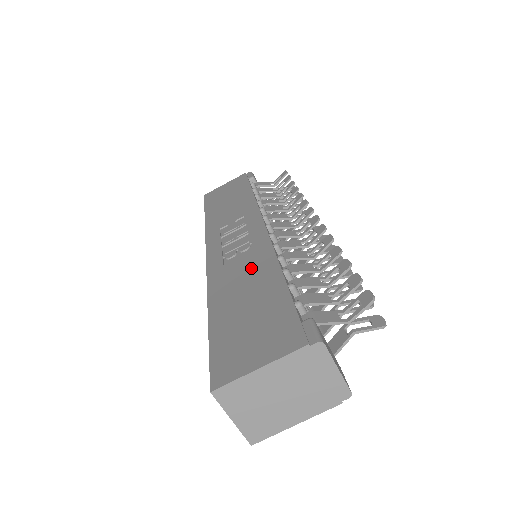
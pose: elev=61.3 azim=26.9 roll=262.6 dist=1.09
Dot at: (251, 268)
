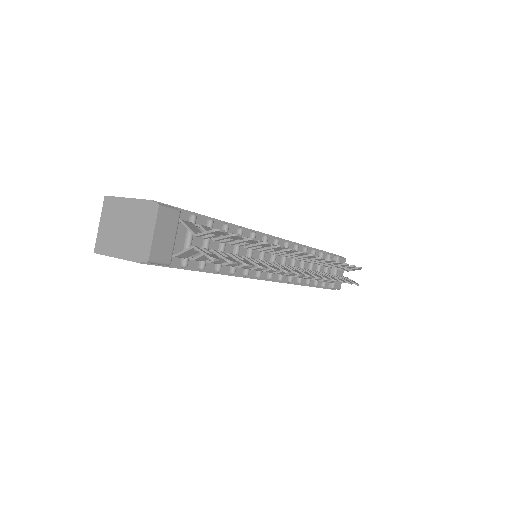
Dot at: occluded
